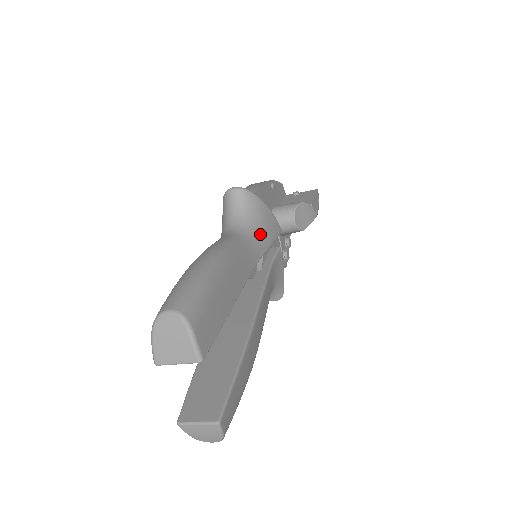
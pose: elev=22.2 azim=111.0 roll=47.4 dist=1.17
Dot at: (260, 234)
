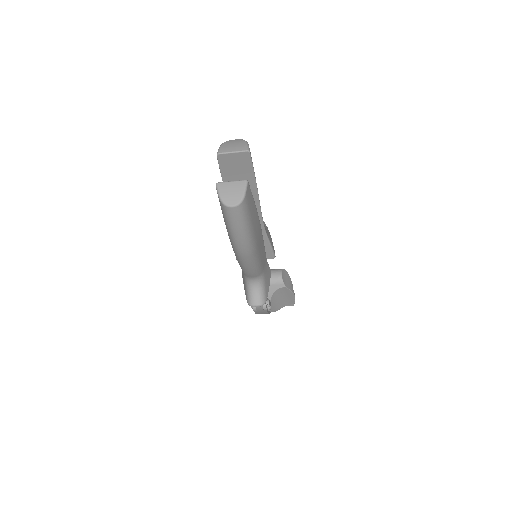
Dot at: (266, 230)
